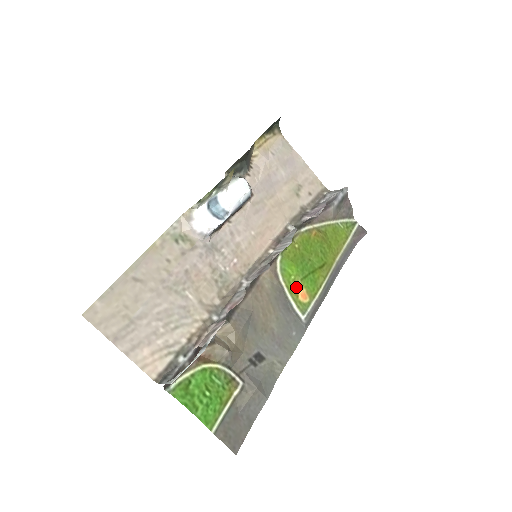
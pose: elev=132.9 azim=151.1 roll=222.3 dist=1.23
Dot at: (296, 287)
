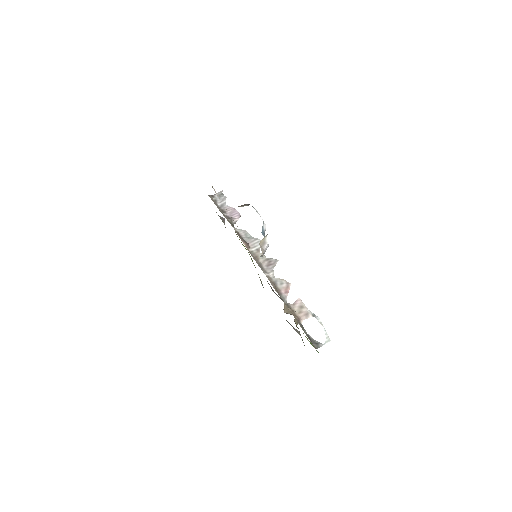
Dot at: occluded
